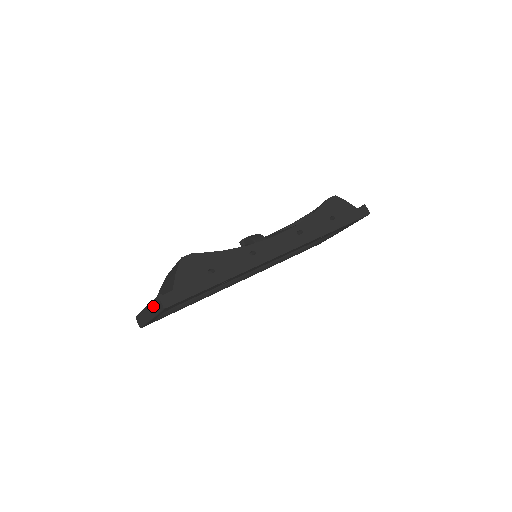
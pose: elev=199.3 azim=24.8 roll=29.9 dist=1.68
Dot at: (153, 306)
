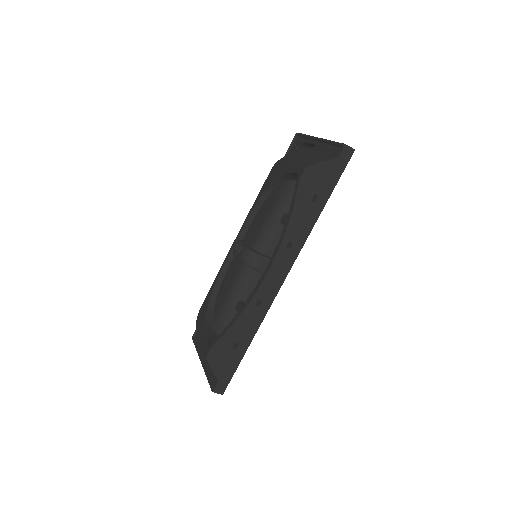
Dot at: occluded
